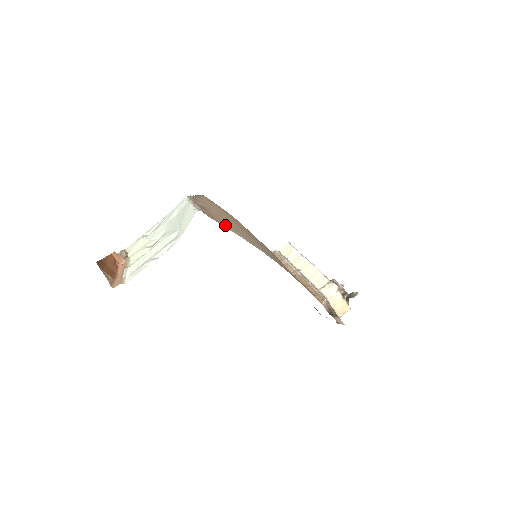
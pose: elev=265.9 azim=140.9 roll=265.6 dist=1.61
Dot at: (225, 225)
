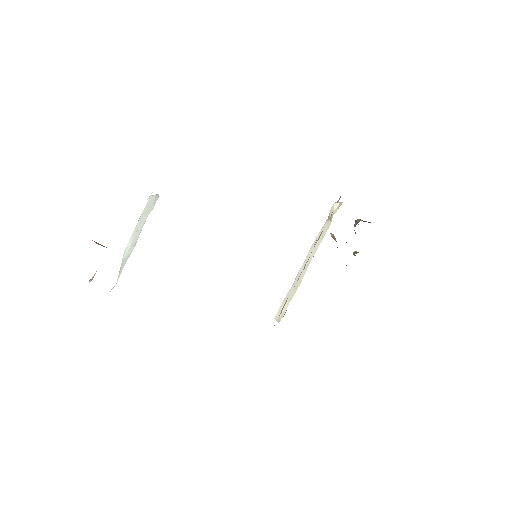
Dot at: occluded
